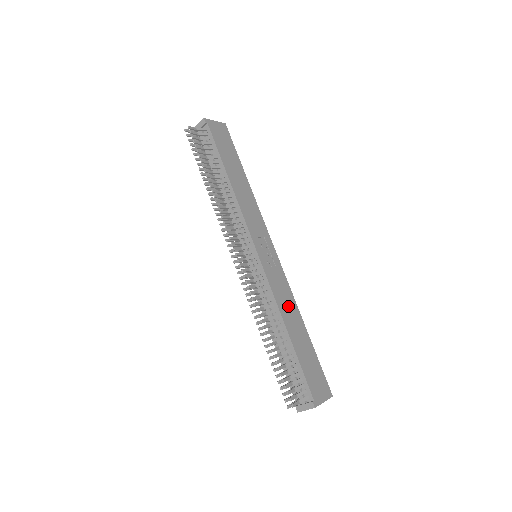
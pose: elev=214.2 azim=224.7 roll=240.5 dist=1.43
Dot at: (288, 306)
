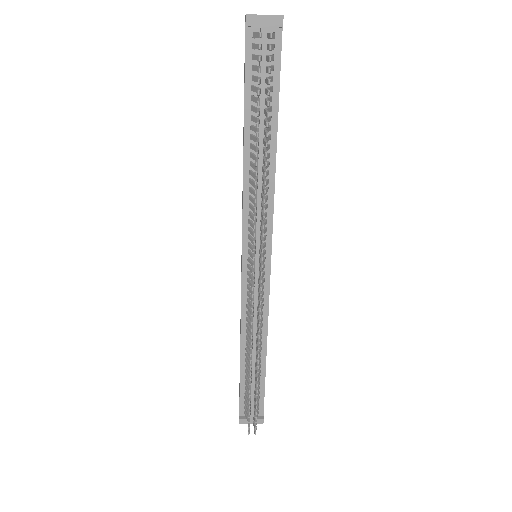
Dot at: occluded
